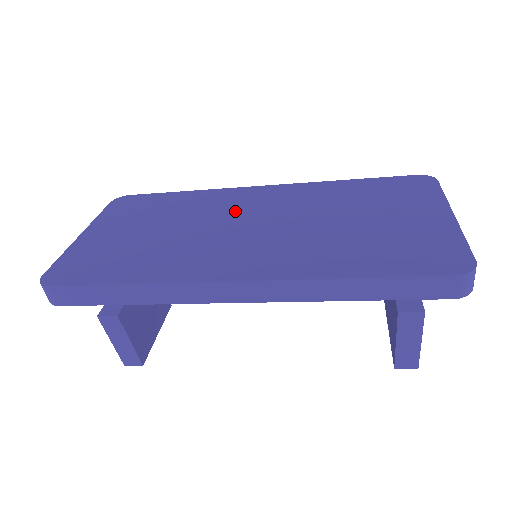
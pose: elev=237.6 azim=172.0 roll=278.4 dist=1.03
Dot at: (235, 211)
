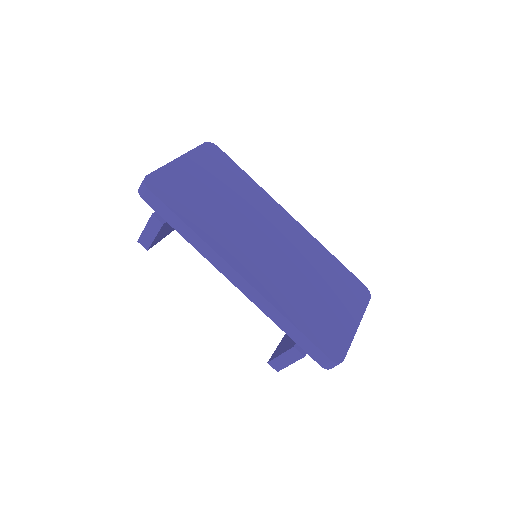
Dot at: (267, 223)
